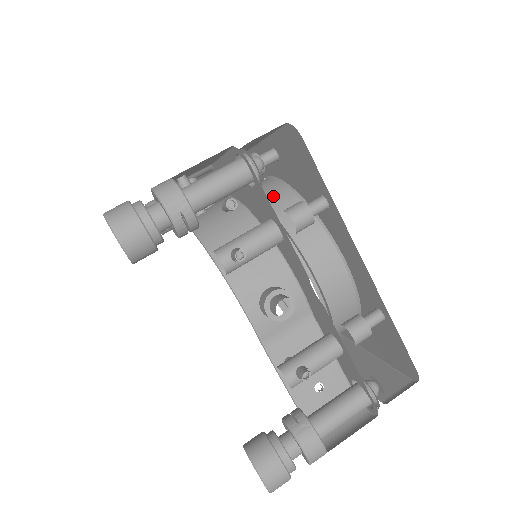
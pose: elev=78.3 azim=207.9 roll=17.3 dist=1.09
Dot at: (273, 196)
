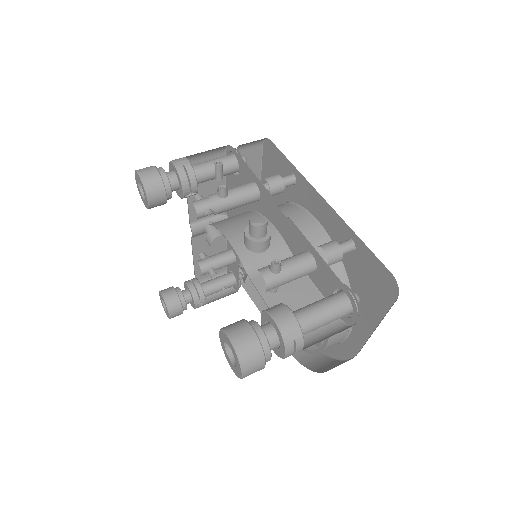
Dot at: occluded
